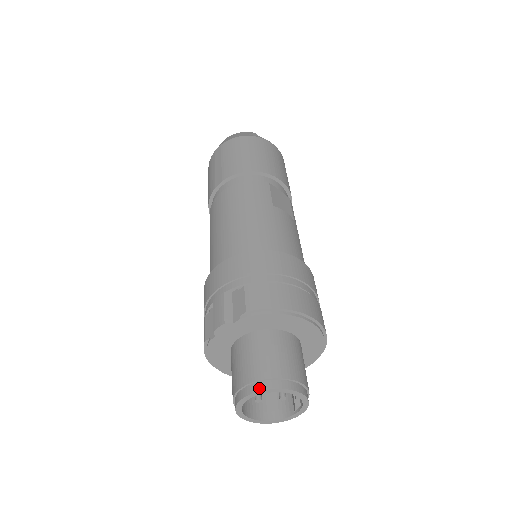
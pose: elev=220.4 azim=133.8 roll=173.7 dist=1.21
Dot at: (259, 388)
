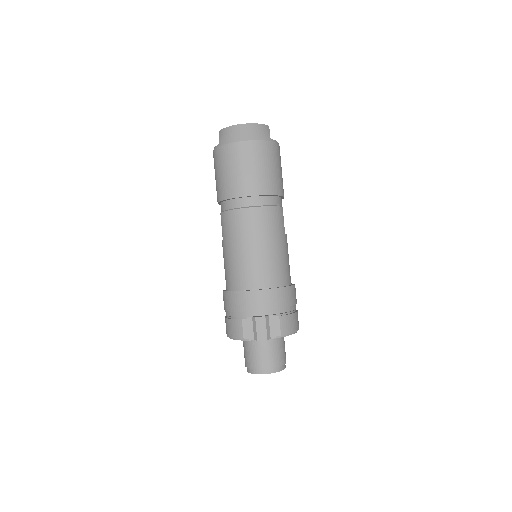
Dot at: (275, 371)
